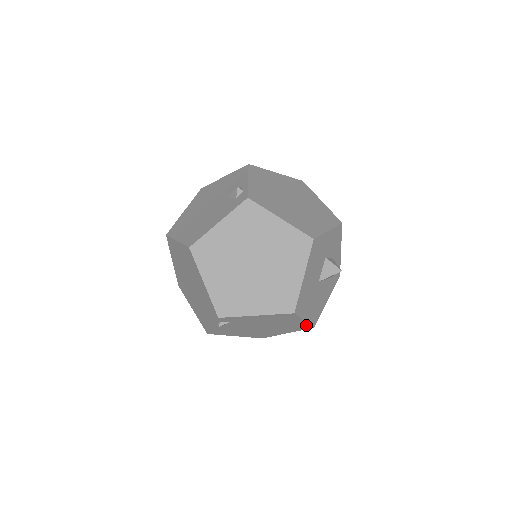
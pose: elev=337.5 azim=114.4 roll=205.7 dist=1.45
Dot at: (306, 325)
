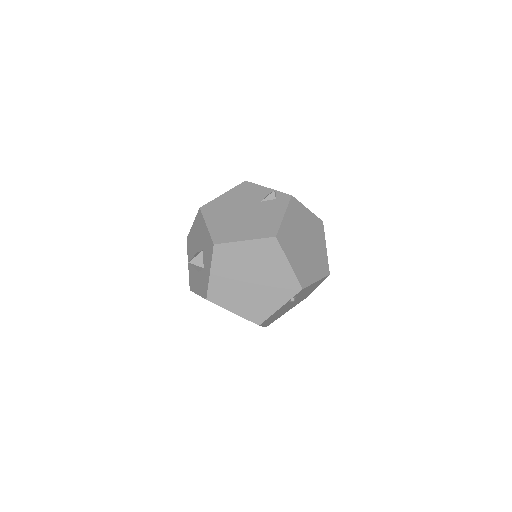
Dot at: (308, 295)
